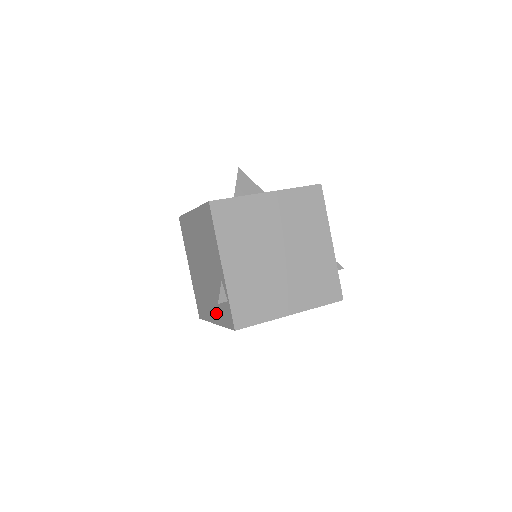
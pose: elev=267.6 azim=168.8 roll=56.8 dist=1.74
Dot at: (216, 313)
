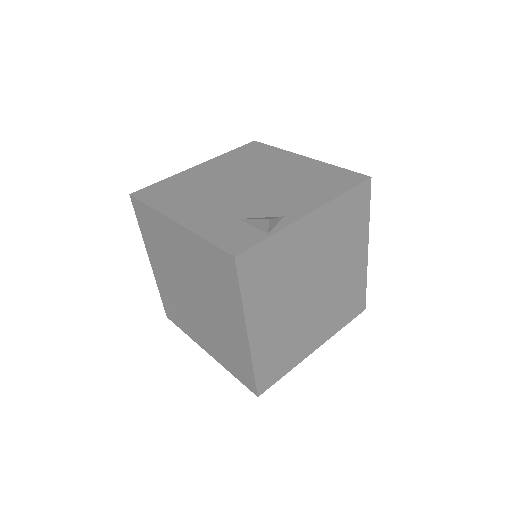
Dot at: (203, 219)
